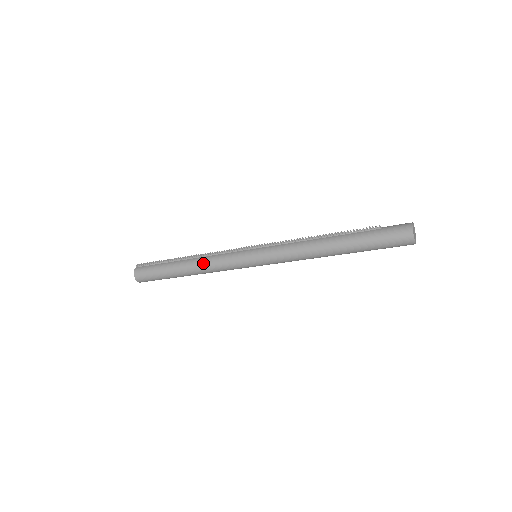
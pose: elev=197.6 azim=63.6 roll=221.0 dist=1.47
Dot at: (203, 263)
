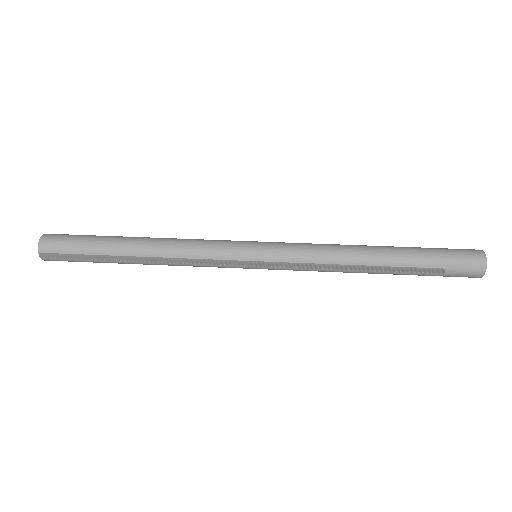
Dot at: occluded
